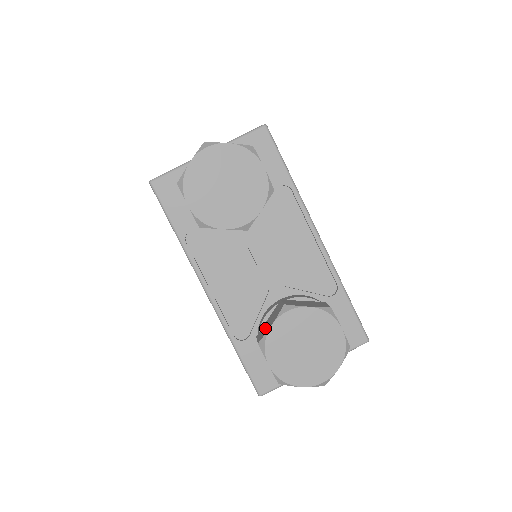
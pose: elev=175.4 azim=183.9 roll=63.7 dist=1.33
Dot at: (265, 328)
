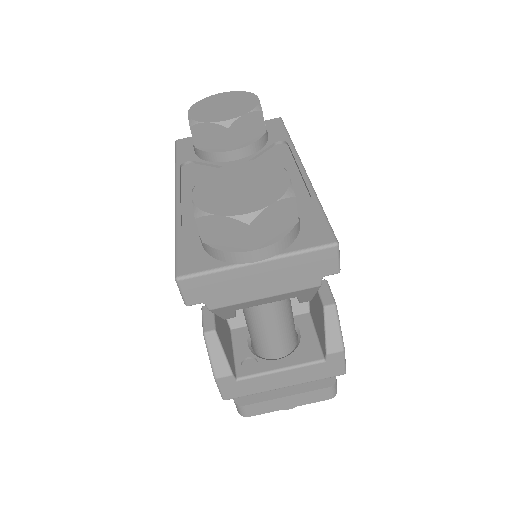
Dot at: occluded
